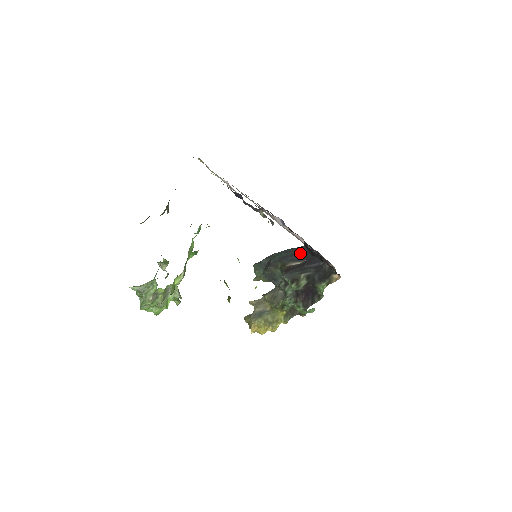
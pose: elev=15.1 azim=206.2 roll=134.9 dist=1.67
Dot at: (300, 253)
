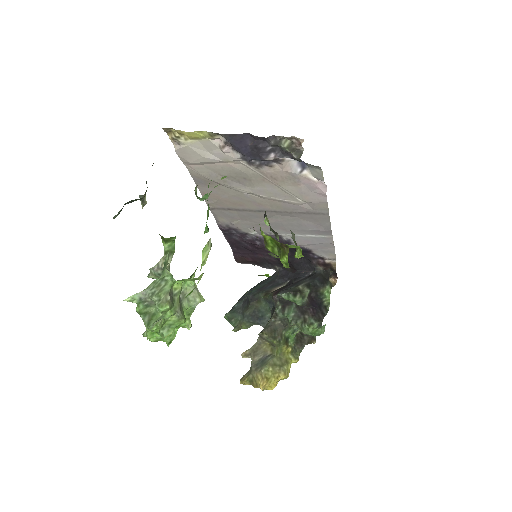
Dot at: (277, 278)
